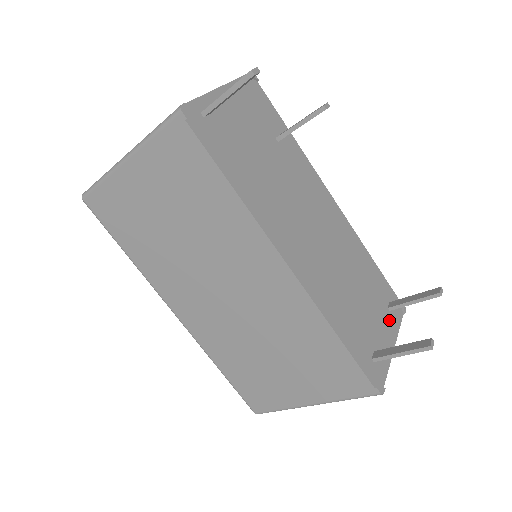
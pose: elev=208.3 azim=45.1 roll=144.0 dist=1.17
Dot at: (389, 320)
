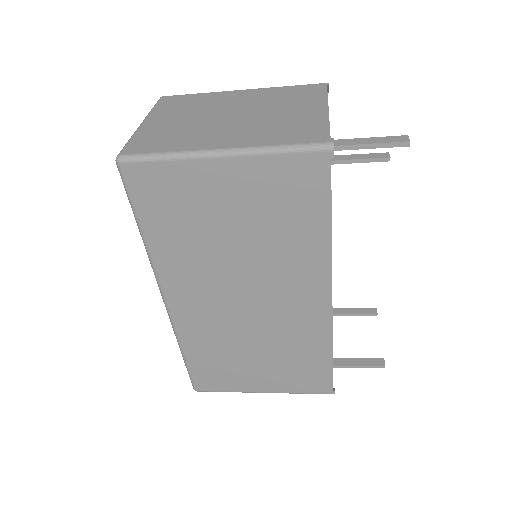
Dot at: occluded
